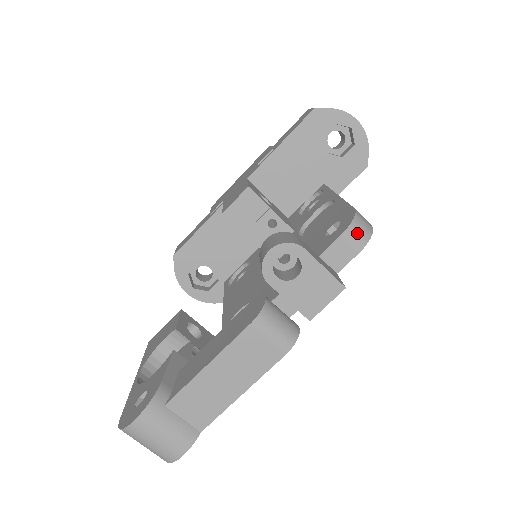
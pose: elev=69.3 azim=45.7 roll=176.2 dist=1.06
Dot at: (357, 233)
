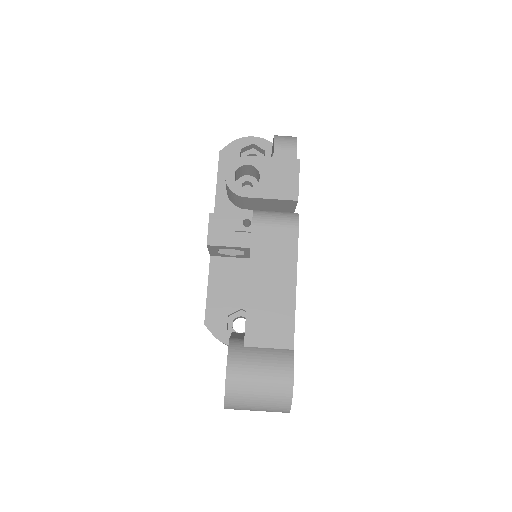
Dot at: (284, 141)
